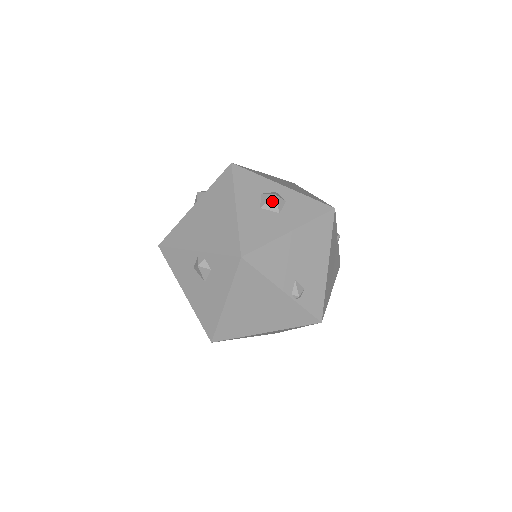
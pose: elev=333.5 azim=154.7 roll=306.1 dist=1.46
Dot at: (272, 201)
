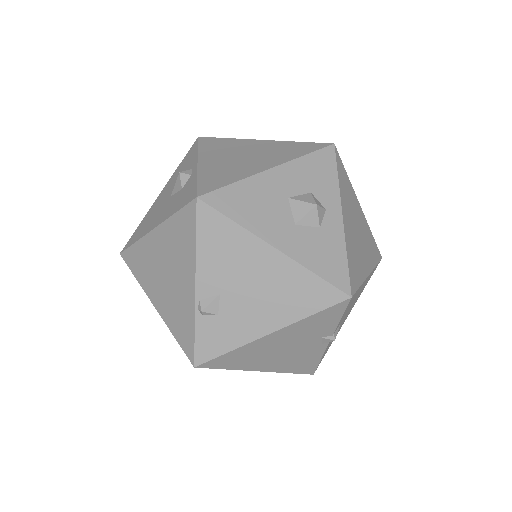
Dot at: (306, 206)
